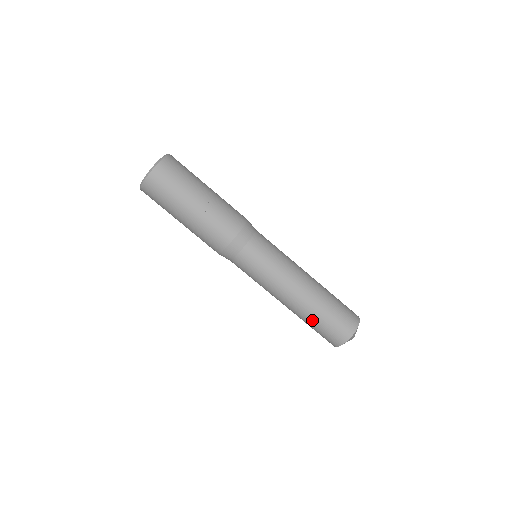
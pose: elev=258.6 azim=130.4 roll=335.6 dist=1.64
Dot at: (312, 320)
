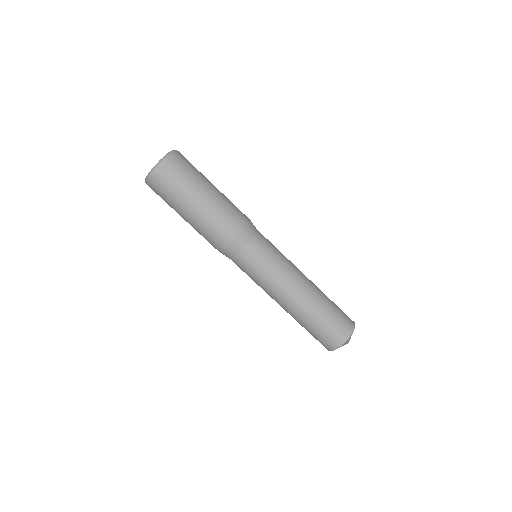
Dot at: (305, 324)
